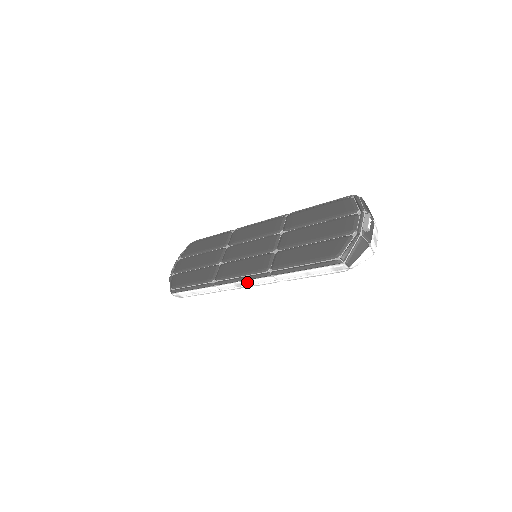
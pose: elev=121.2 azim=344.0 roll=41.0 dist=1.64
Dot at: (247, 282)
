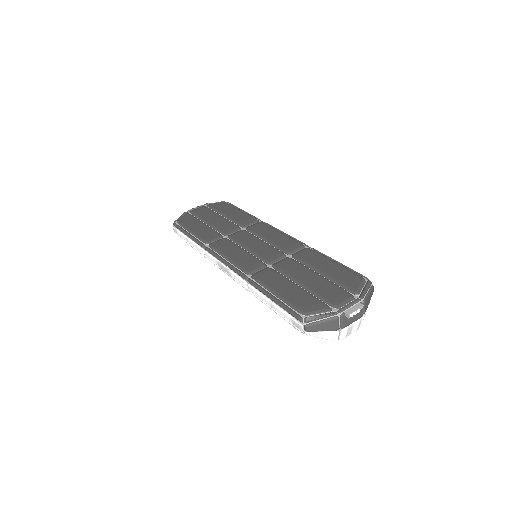
Dot at: (227, 269)
